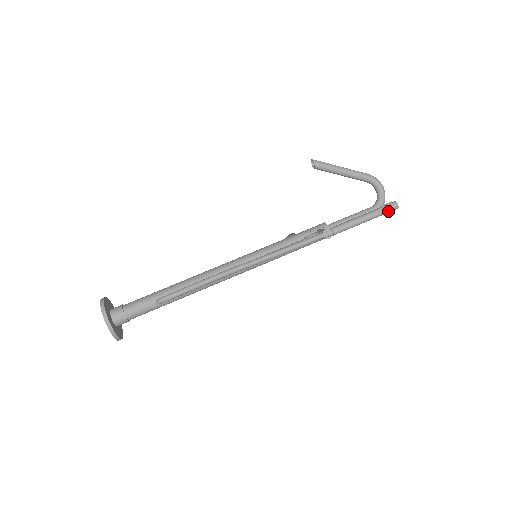
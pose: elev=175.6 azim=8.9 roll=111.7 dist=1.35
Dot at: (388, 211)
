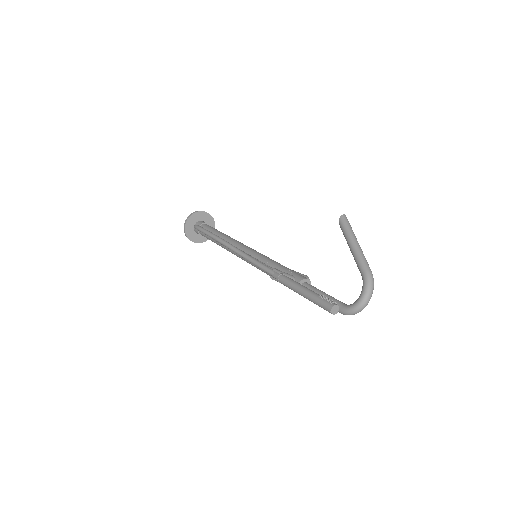
Dot at: (322, 305)
